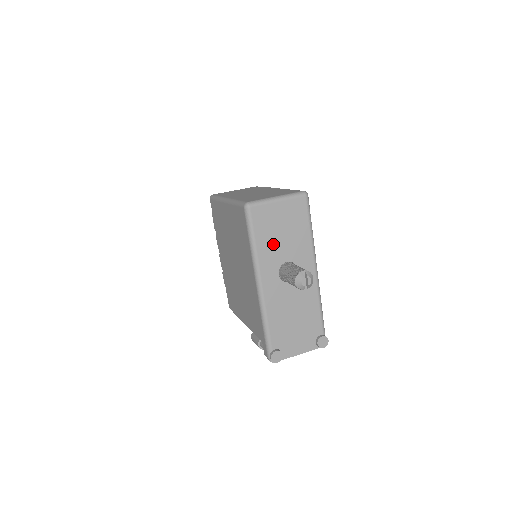
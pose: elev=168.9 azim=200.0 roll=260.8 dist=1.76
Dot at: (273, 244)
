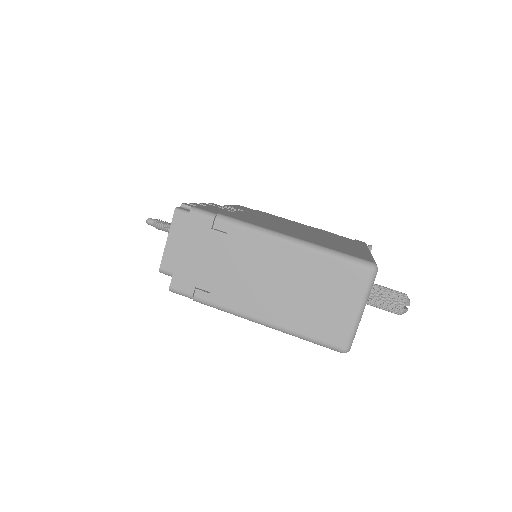
Dot at: occluded
